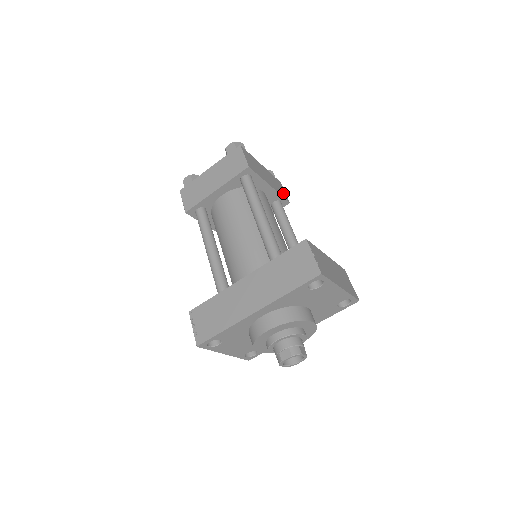
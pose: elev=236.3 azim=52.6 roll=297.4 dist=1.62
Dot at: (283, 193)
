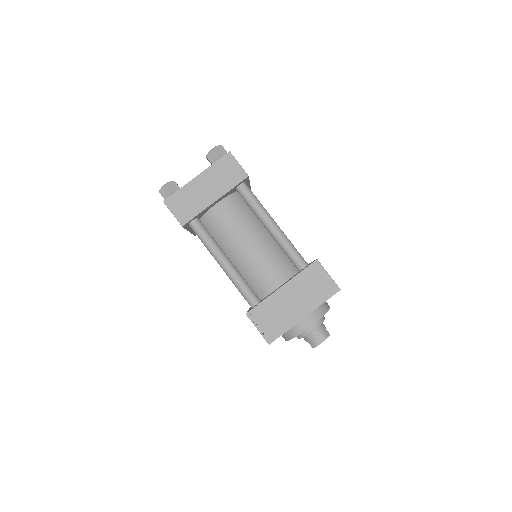
Dot at: (236, 174)
